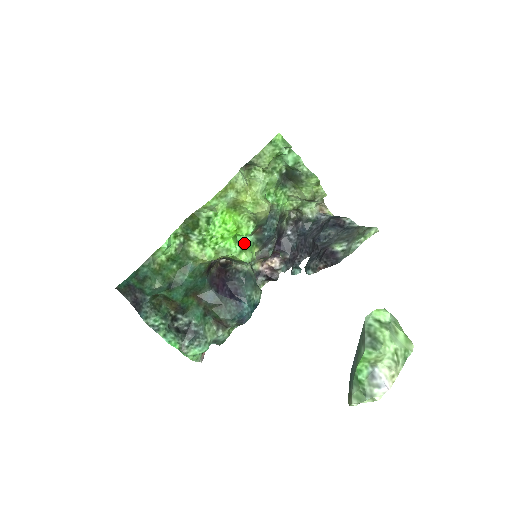
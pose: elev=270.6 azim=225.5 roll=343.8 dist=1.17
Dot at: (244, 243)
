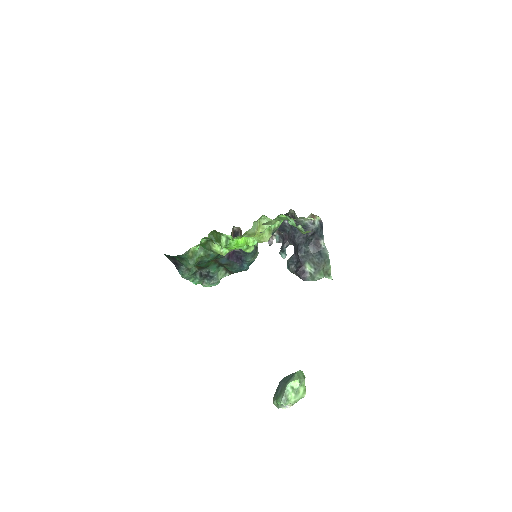
Dot at: occluded
